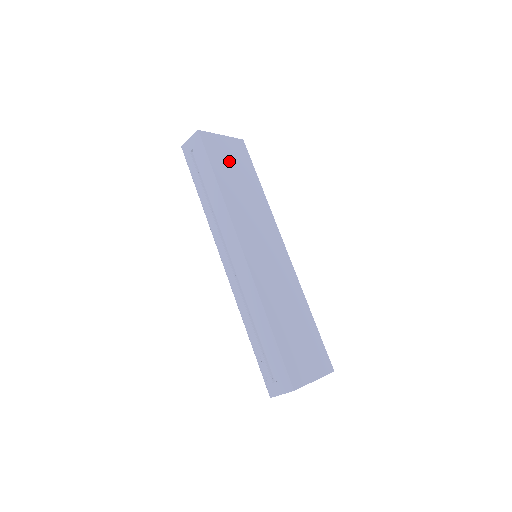
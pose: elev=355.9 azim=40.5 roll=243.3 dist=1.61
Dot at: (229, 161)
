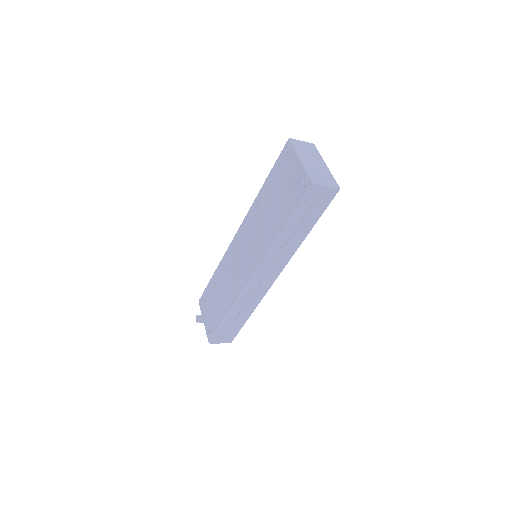
Dot at: occluded
